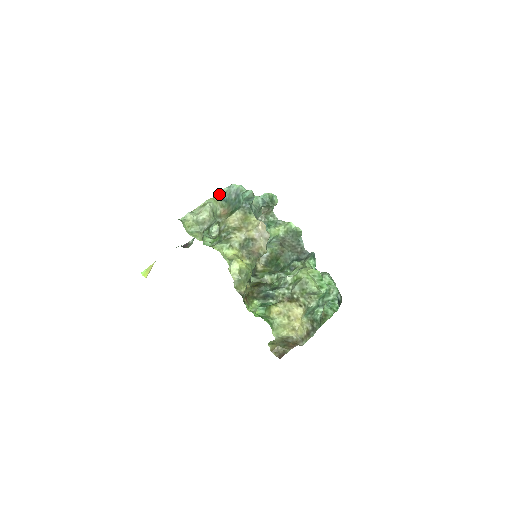
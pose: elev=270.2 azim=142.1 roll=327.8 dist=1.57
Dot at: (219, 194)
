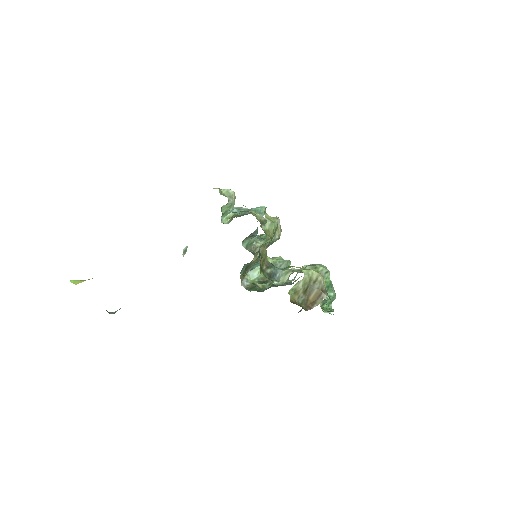
Dot at: occluded
